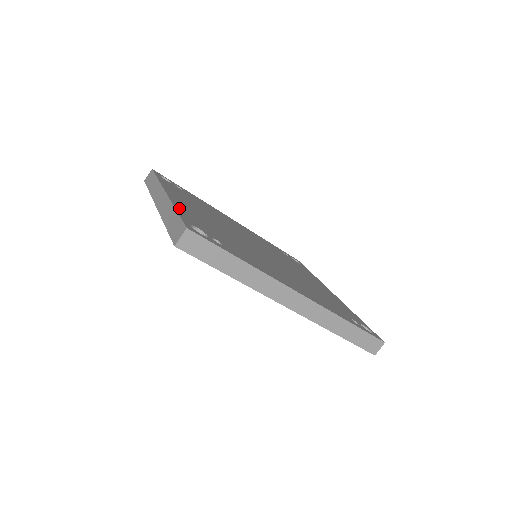
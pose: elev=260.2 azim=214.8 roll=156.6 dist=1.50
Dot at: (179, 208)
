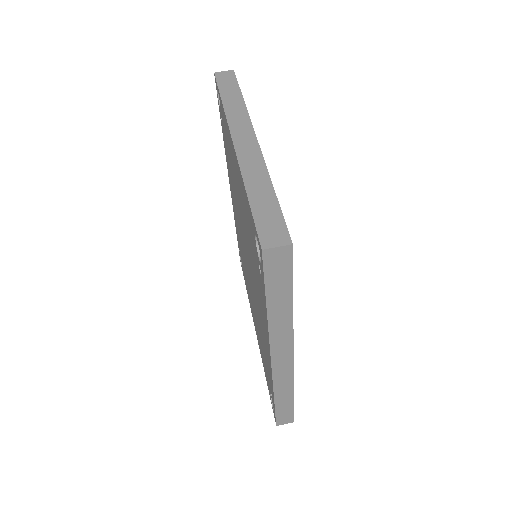
Dot at: occluded
